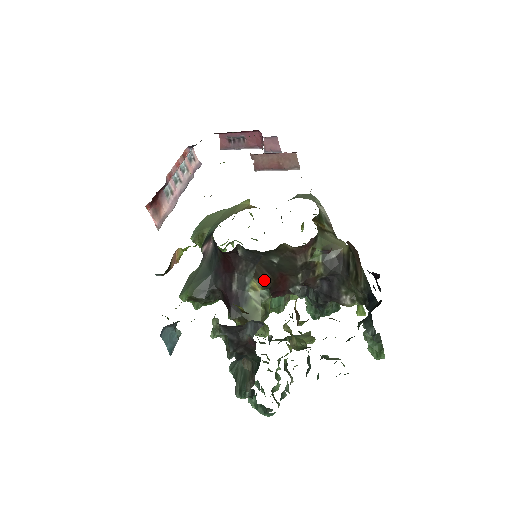
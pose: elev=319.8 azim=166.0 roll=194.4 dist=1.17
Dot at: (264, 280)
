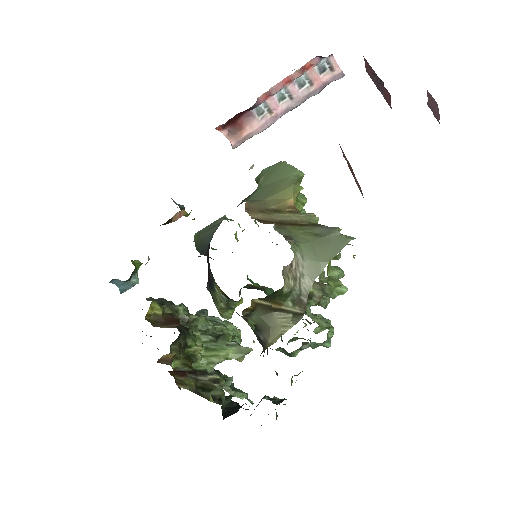
Dot at: (223, 292)
